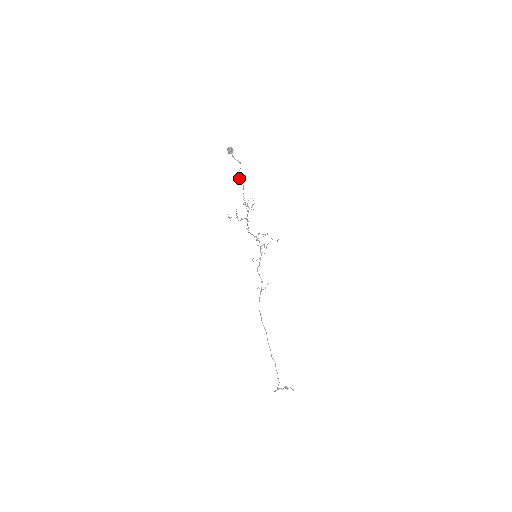
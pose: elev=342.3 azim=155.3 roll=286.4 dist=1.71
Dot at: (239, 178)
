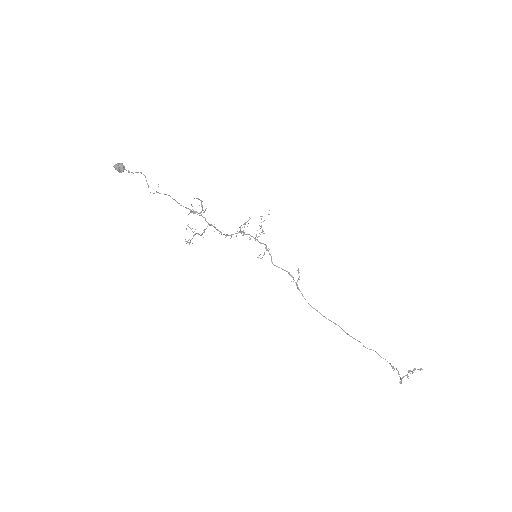
Dot at: (154, 193)
